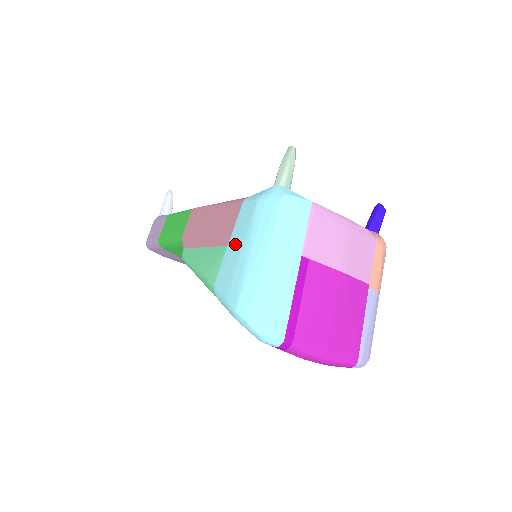
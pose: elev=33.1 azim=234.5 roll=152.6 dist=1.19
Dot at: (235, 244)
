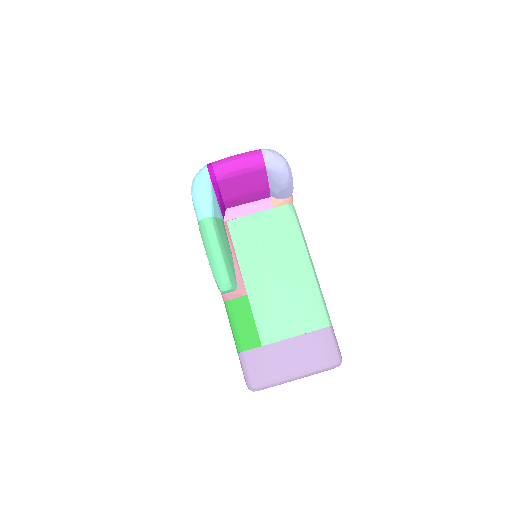
Dot at: occluded
